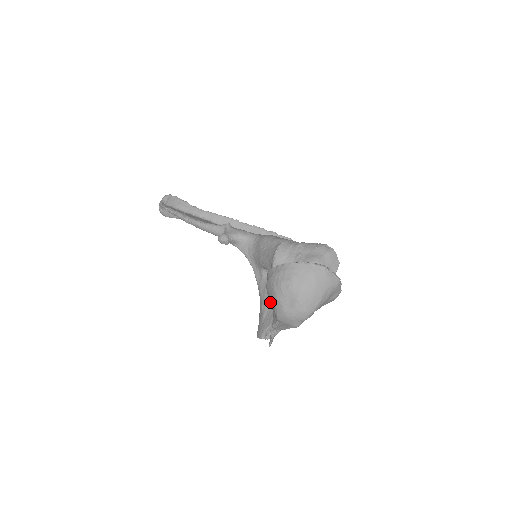
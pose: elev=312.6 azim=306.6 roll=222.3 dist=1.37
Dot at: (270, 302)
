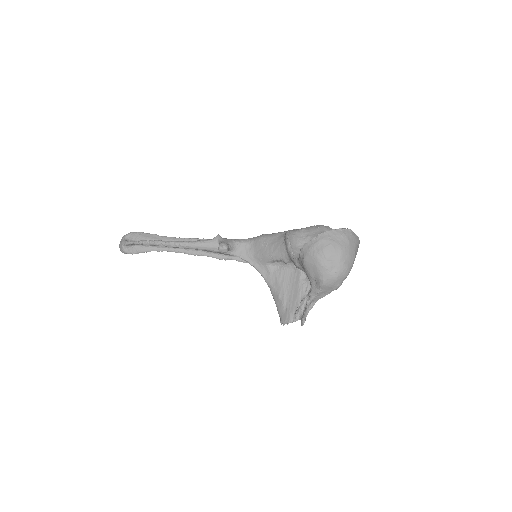
Dot at: (311, 273)
